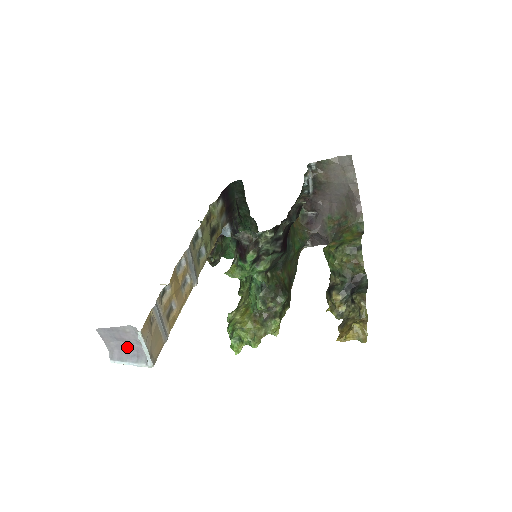
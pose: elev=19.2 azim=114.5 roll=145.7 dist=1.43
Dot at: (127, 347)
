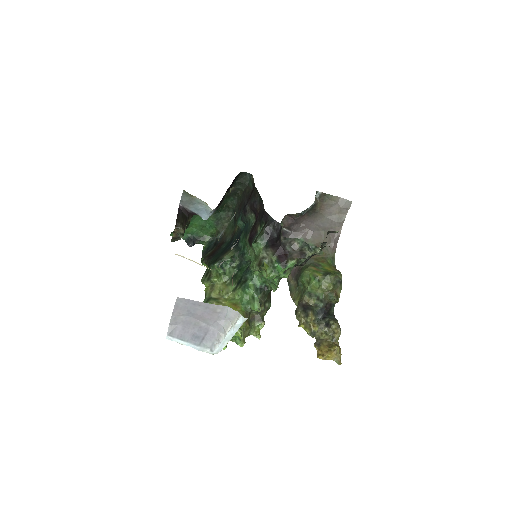
Dot at: (197, 326)
